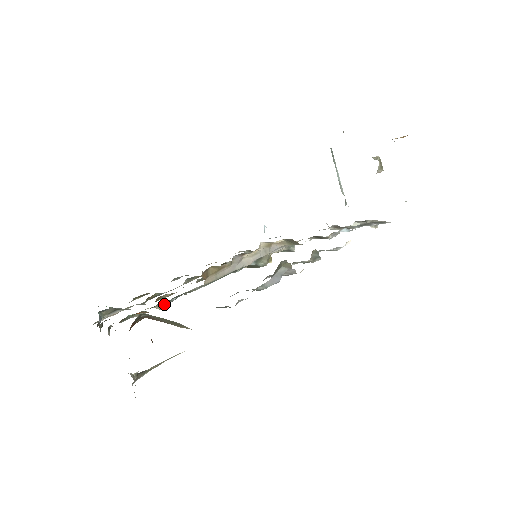
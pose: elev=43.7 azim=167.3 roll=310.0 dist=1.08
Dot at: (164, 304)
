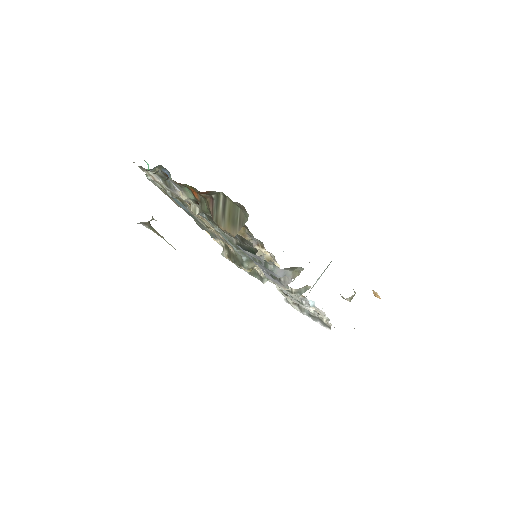
Dot at: (199, 210)
